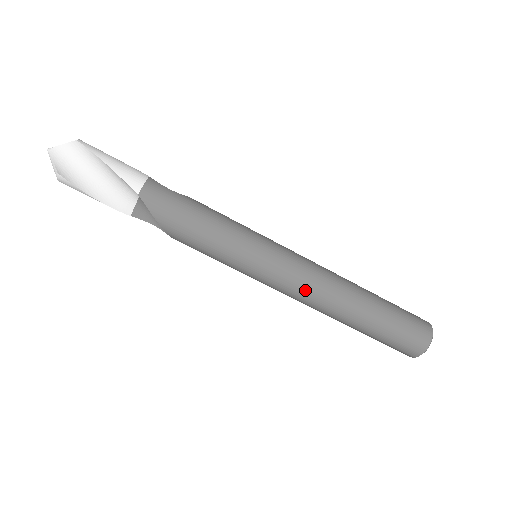
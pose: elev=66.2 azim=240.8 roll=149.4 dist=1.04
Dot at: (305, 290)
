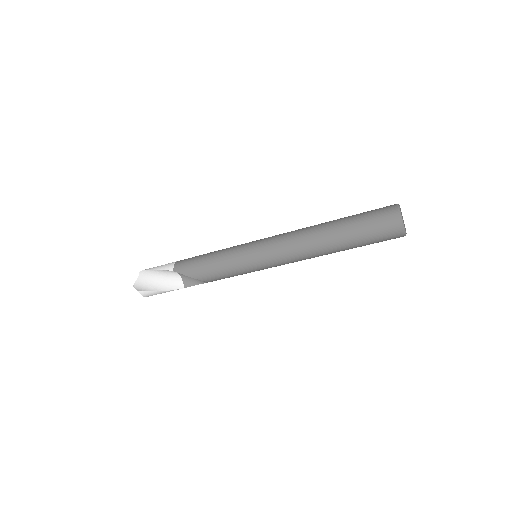
Dot at: (288, 249)
